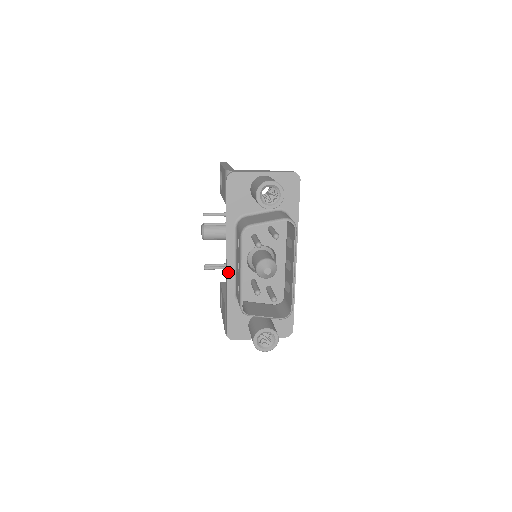
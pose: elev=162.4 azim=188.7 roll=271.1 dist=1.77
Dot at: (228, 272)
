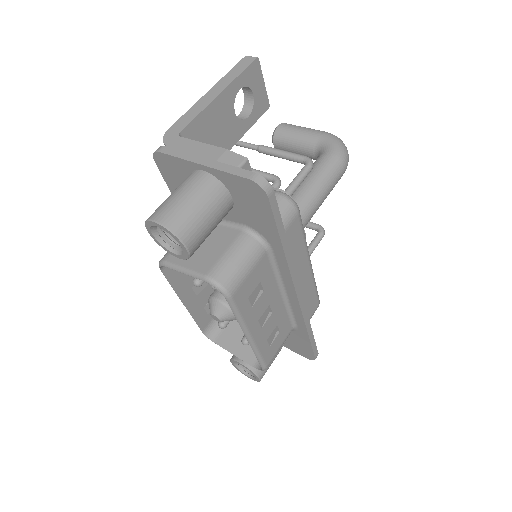
Dot at: occluded
